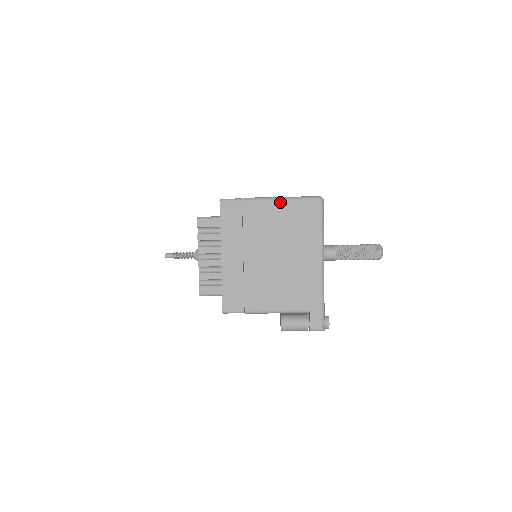
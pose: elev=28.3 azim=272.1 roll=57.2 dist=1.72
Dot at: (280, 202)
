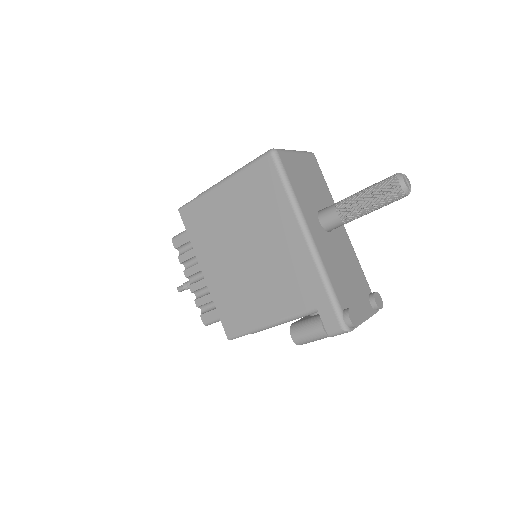
Dot at: (230, 181)
